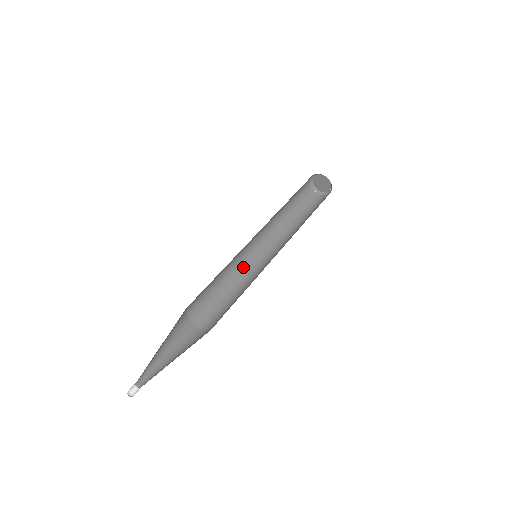
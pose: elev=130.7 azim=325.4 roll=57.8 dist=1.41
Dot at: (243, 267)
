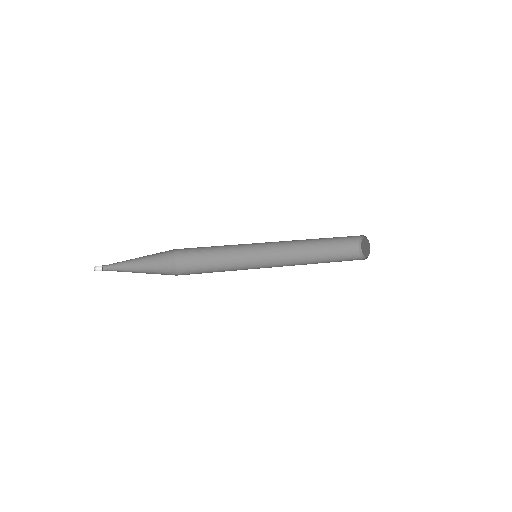
Dot at: (246, 266)
